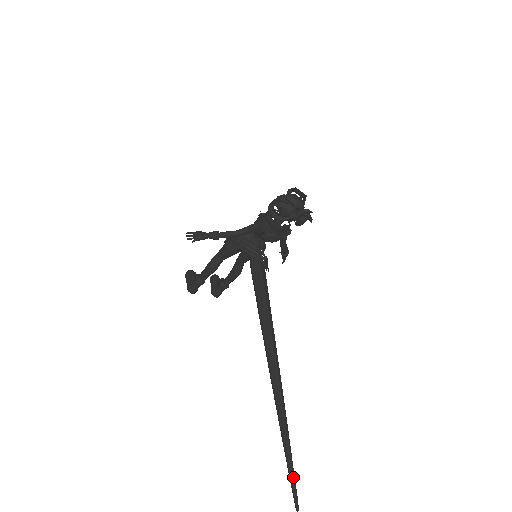
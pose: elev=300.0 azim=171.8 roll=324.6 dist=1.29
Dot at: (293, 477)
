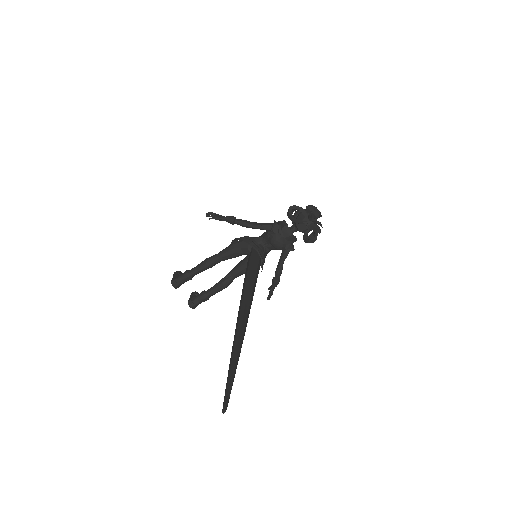
Dot at: (231, 385)
